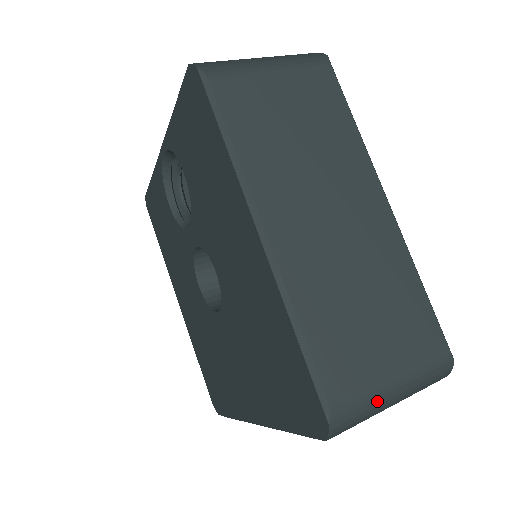
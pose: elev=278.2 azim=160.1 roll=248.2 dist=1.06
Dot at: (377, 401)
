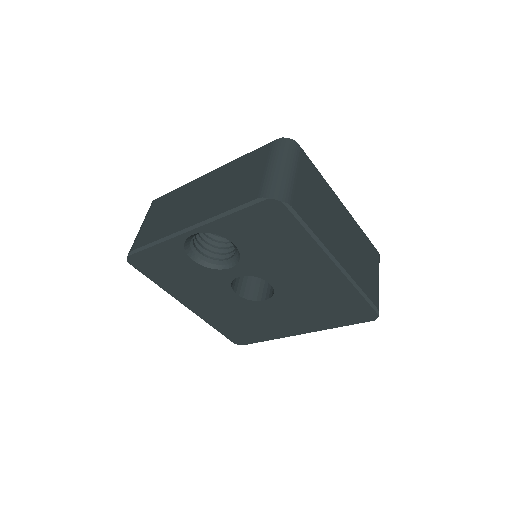
Dot at: occluded
